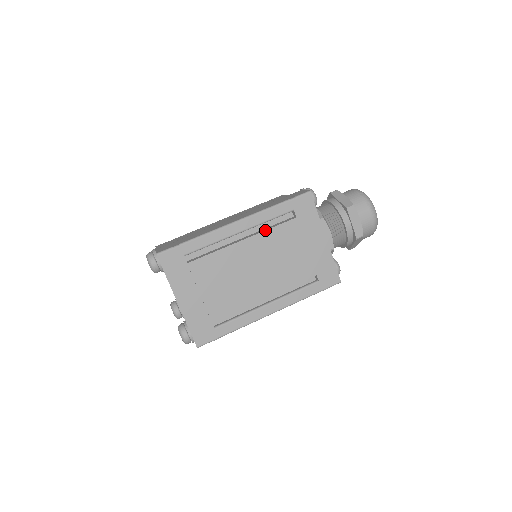
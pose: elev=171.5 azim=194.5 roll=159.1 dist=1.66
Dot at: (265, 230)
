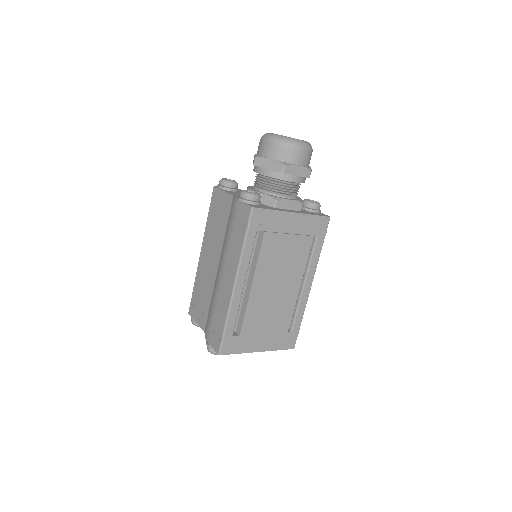
Dot at: (256, 264)
